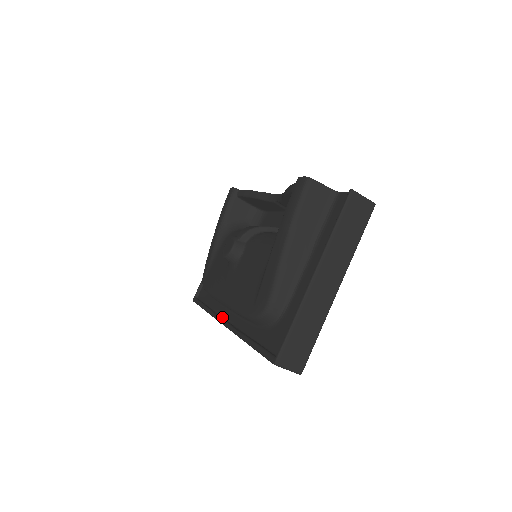
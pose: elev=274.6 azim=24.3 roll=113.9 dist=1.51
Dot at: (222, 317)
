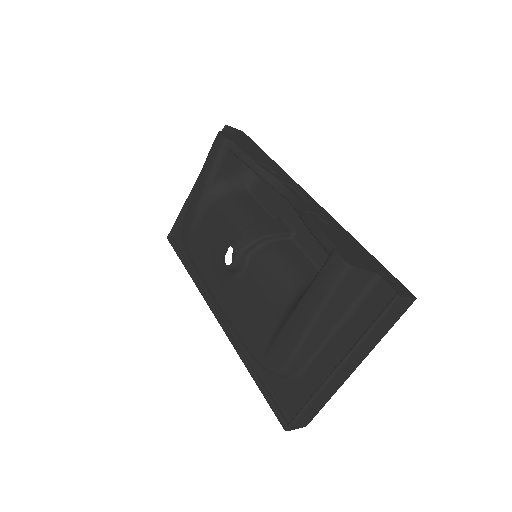
Dot at: (213, 303)
